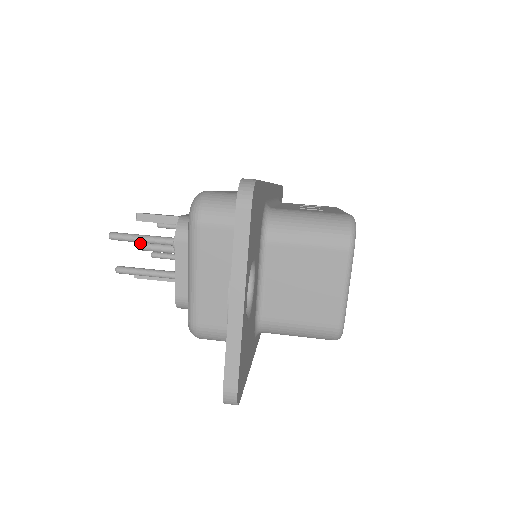
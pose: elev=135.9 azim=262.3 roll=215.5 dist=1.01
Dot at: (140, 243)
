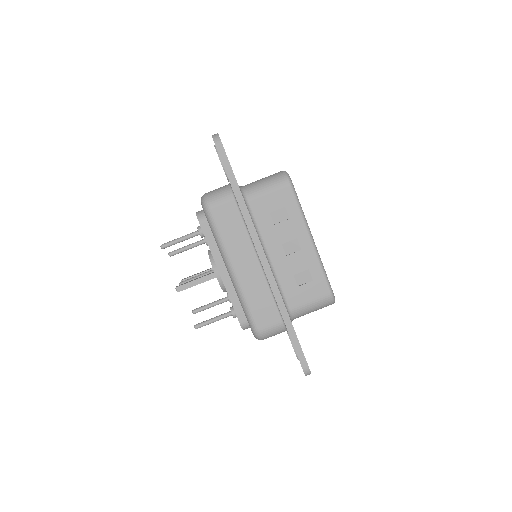
Dot at: occluded
